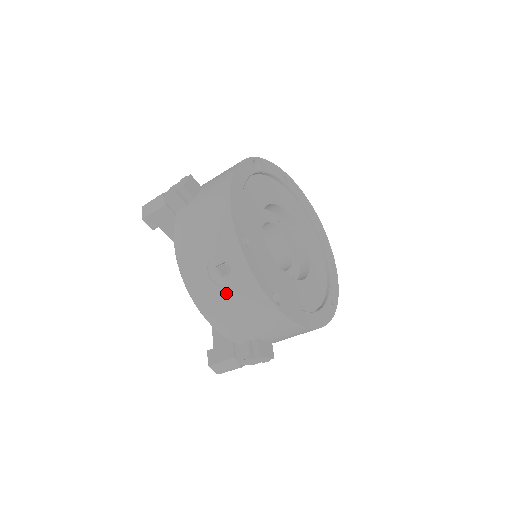
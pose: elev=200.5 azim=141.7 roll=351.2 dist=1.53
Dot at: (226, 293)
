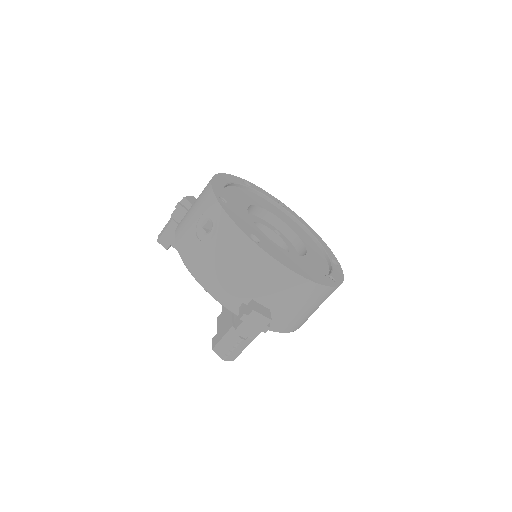
Dot at: (211, 245)
